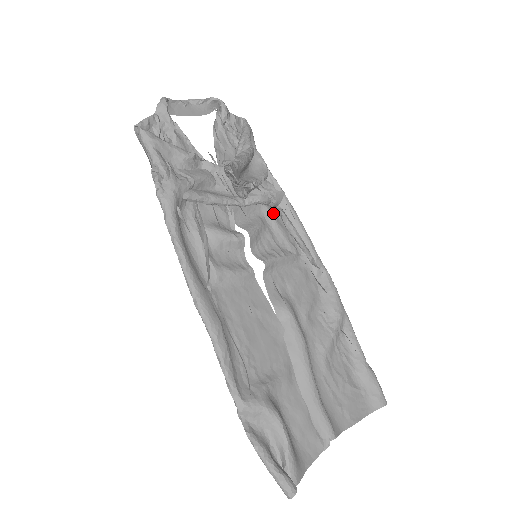
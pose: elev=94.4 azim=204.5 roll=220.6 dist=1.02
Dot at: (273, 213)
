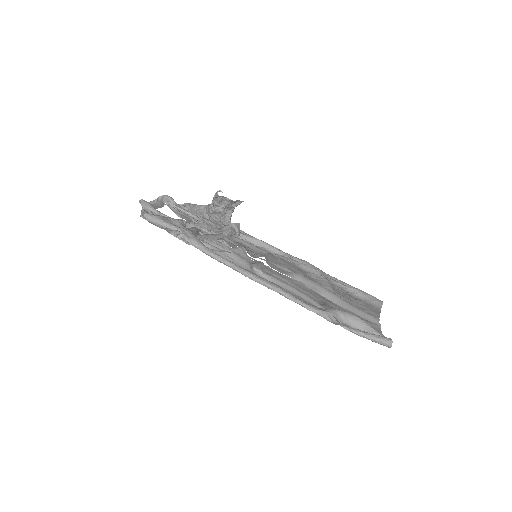
Dot at: (240, 240)
